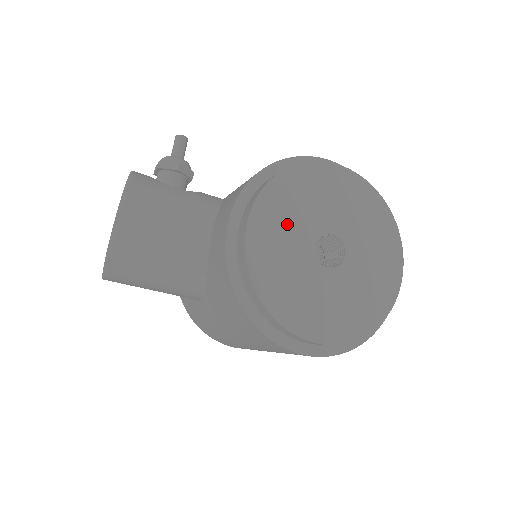
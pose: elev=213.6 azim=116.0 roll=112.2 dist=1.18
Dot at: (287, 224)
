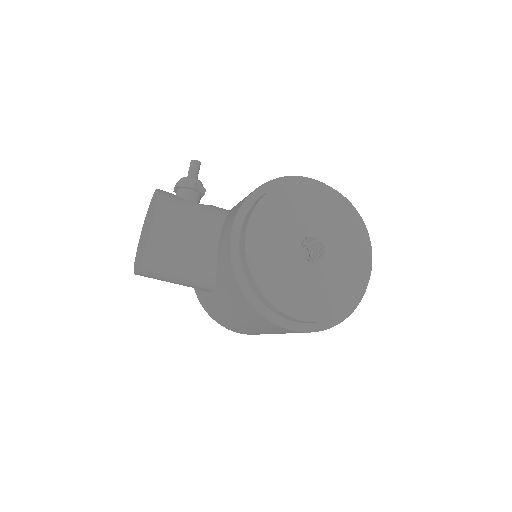
Dot at: (278, 229)
